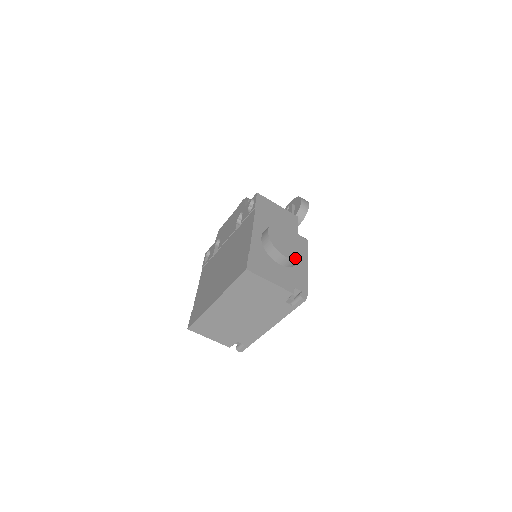
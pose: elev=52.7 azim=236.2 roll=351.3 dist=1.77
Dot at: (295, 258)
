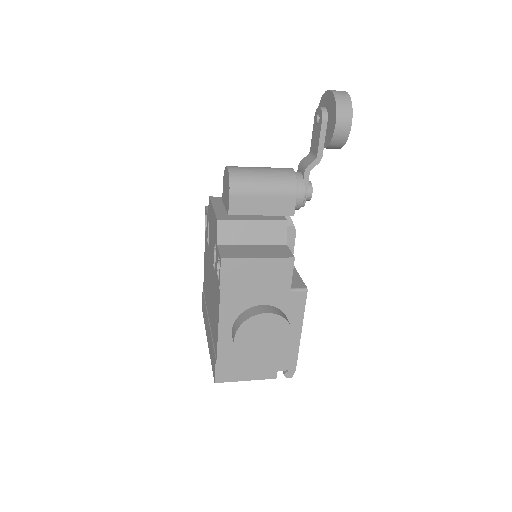
Dot at: (274, 356)
